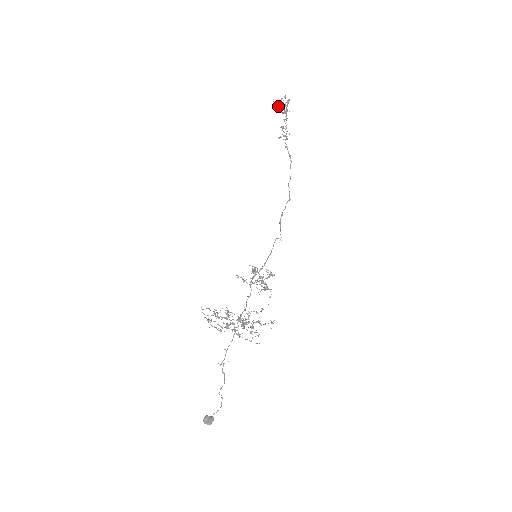
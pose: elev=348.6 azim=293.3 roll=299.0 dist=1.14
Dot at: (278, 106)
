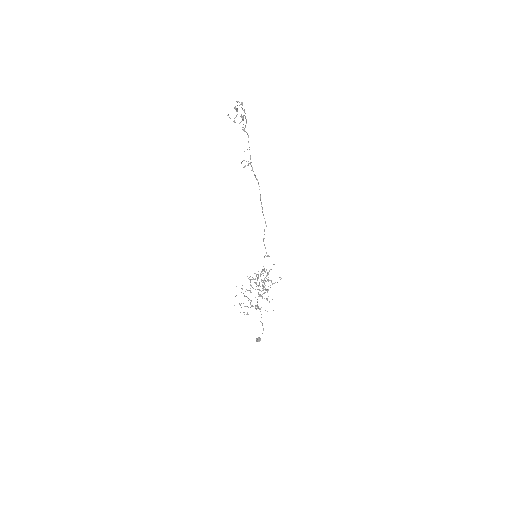
Dot at: occluded
